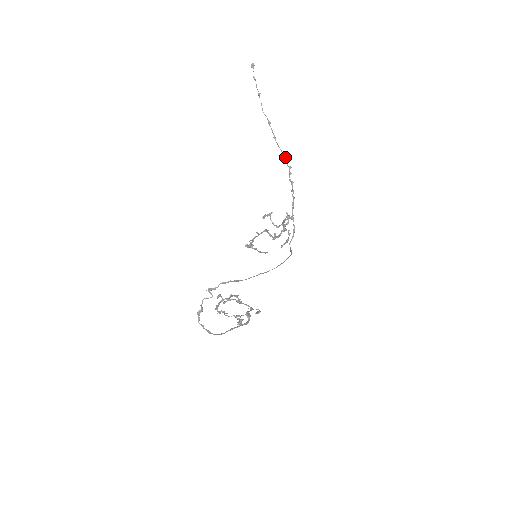
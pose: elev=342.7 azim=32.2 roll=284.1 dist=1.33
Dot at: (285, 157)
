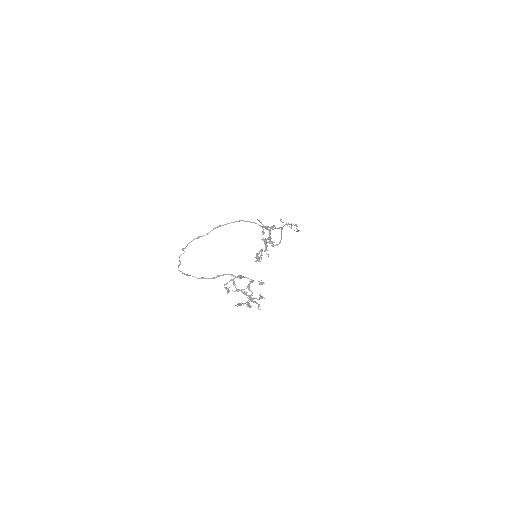
Dot at: (296, 226)
